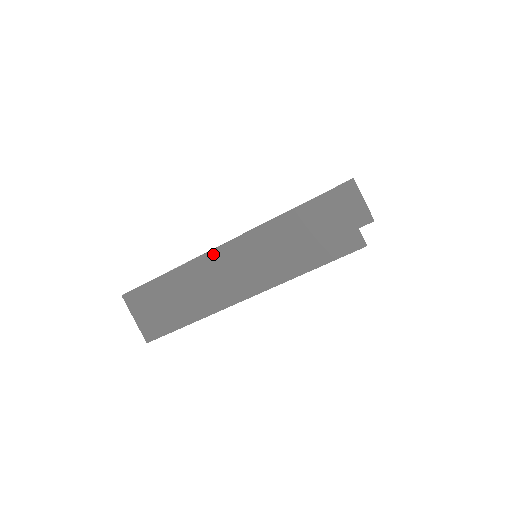
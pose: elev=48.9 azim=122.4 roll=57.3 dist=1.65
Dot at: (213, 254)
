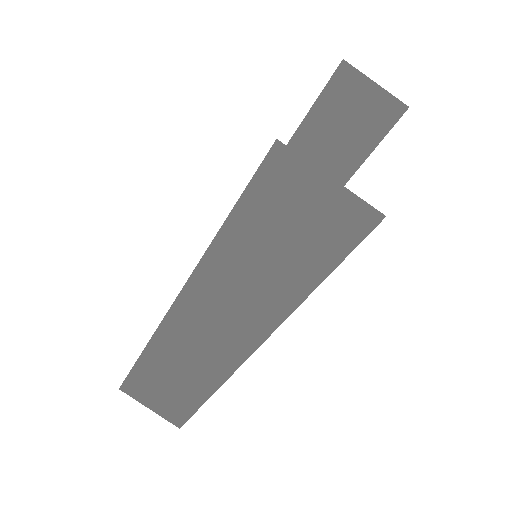
Dot at: (174, 313)
